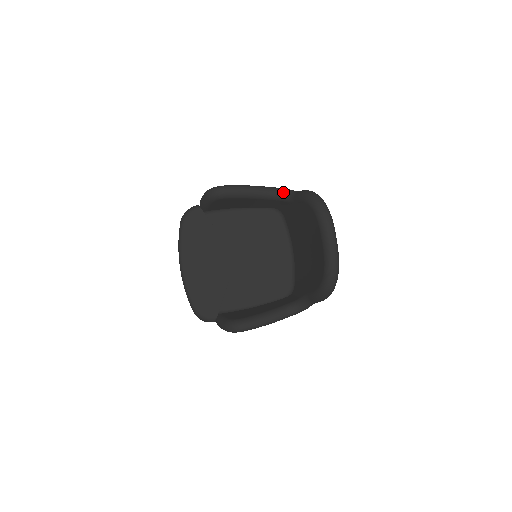
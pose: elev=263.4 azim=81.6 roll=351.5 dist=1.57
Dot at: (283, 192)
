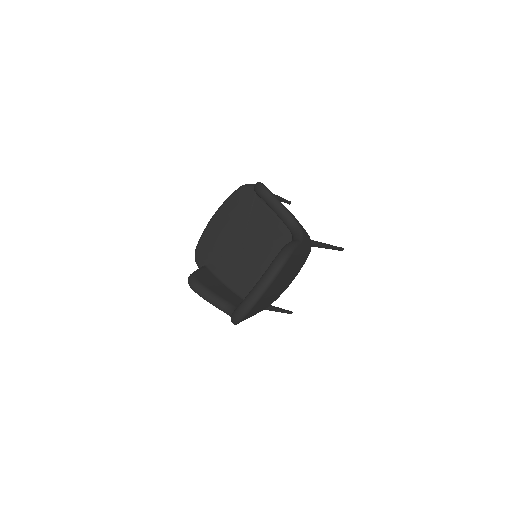
Dot at: (296, 231)
